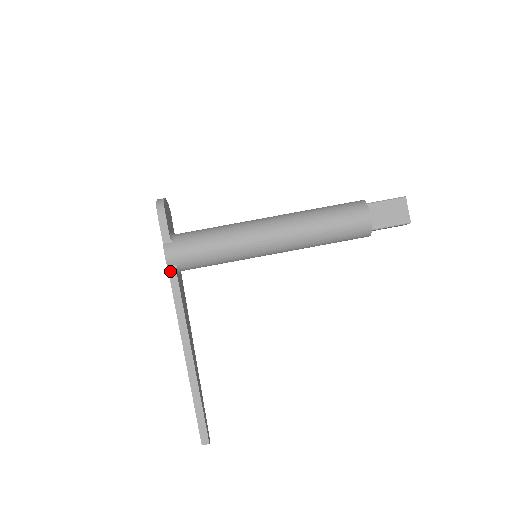
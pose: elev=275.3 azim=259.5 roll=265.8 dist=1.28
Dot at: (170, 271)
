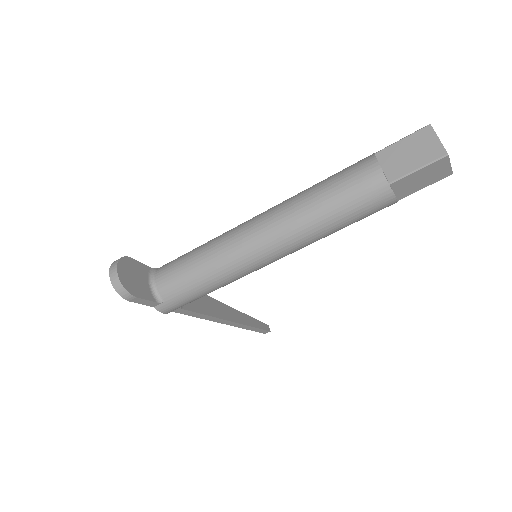
Dot at: (176, 311)
